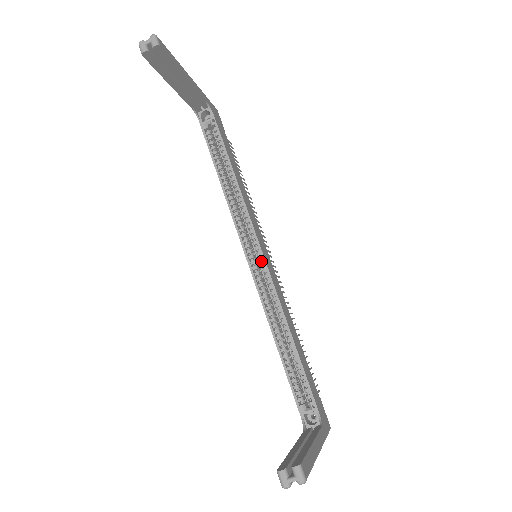
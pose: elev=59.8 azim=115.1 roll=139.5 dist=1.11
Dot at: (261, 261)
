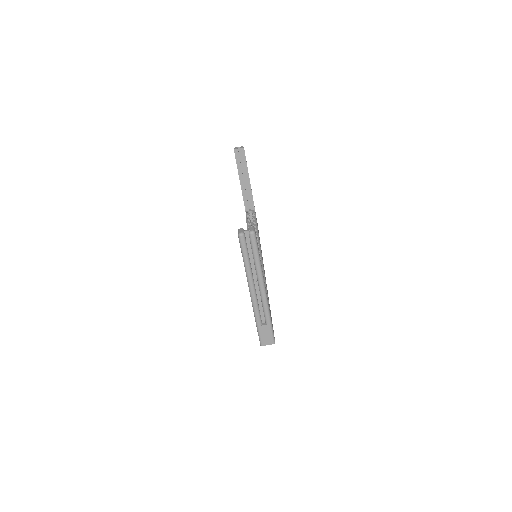
Dot at: occluded
